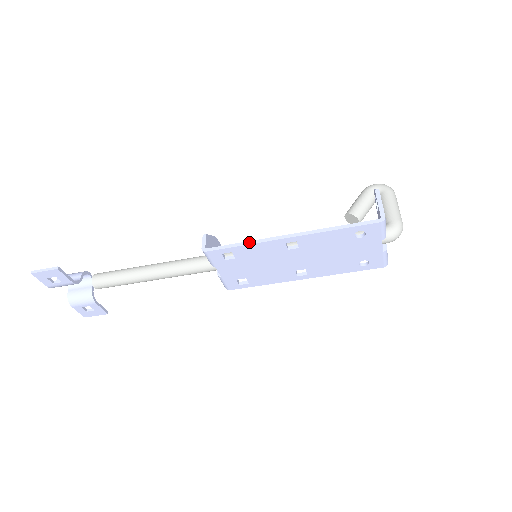
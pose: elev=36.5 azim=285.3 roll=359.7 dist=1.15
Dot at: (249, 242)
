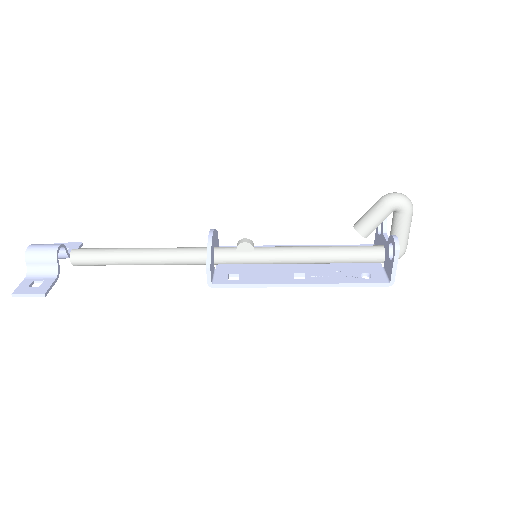
Dot at: (259, 285)
